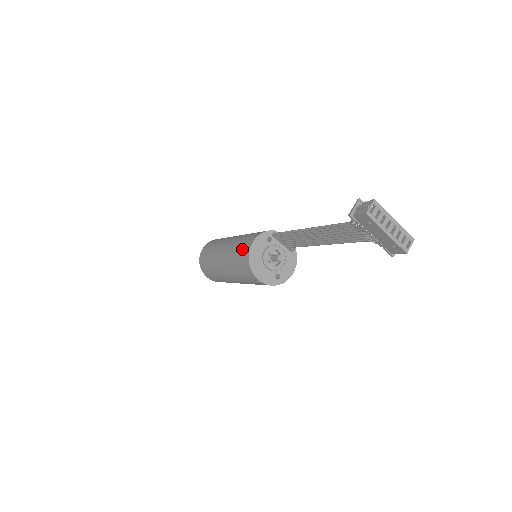
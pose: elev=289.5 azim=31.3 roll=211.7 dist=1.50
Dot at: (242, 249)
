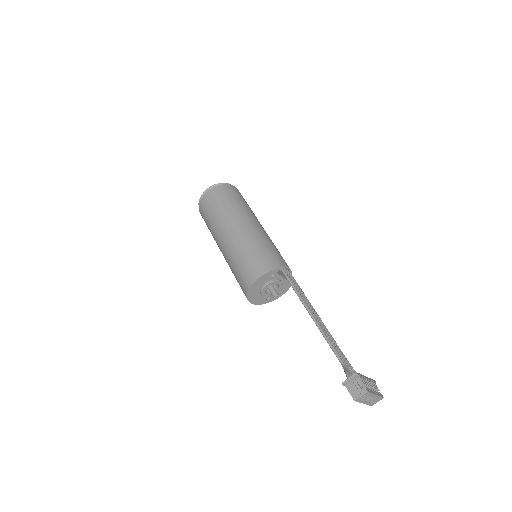
Dot at: (245, 272)
